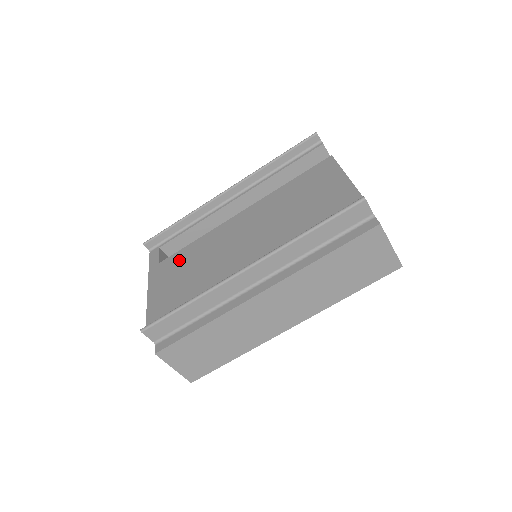
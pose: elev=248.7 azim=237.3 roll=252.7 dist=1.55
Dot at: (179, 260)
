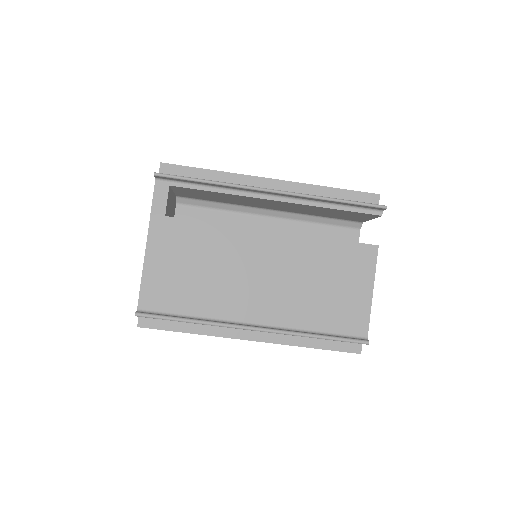
Dot at: (190, 238)
